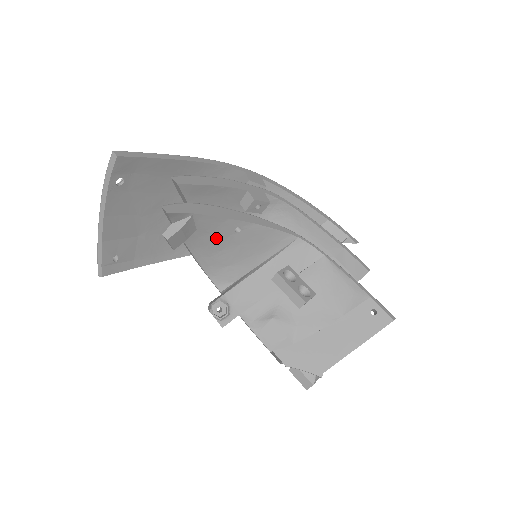
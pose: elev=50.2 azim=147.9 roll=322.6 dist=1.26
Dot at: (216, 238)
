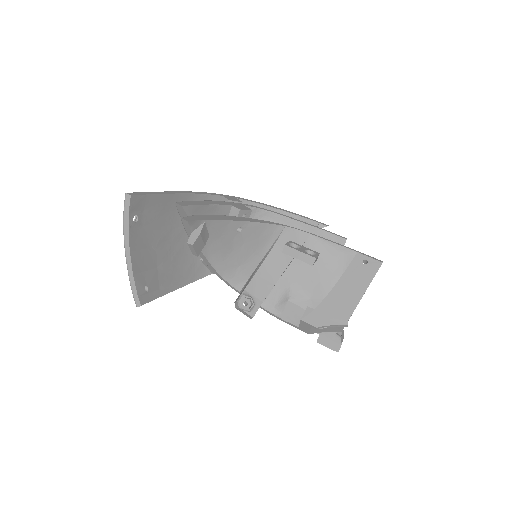
Dot at: (225, 241)
